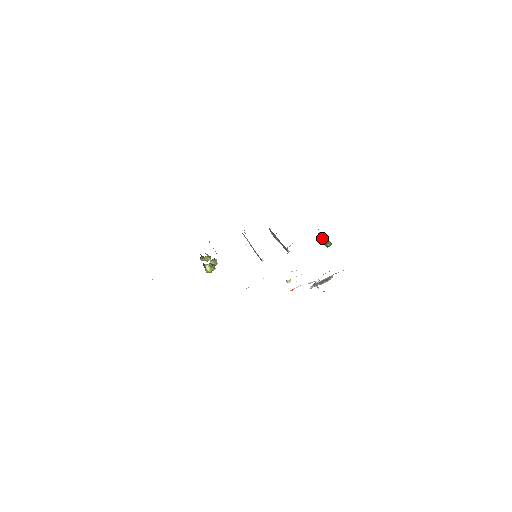
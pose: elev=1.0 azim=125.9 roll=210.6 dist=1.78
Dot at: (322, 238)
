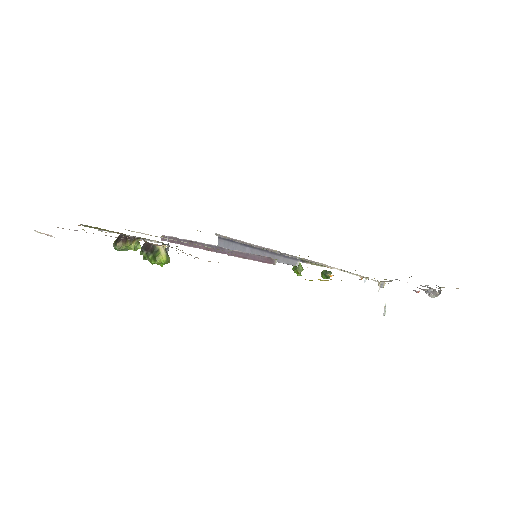
Dot at: (303, 269)
